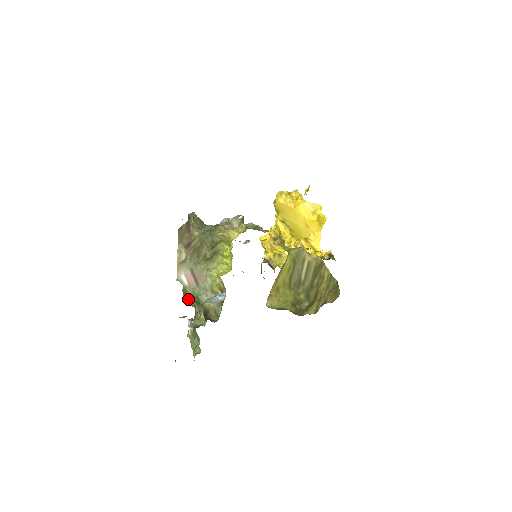
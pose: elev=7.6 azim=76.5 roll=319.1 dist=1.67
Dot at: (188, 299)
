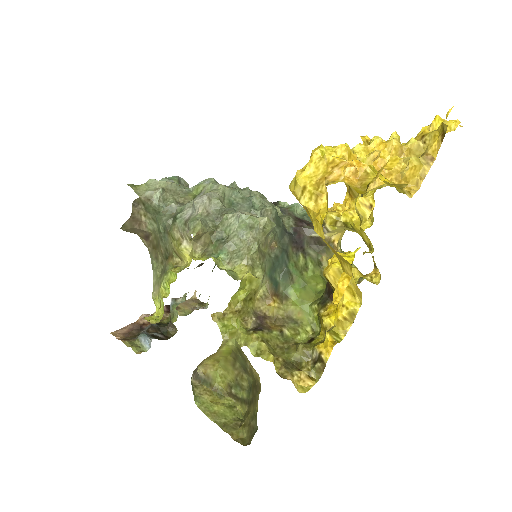
Dot at: occluded
